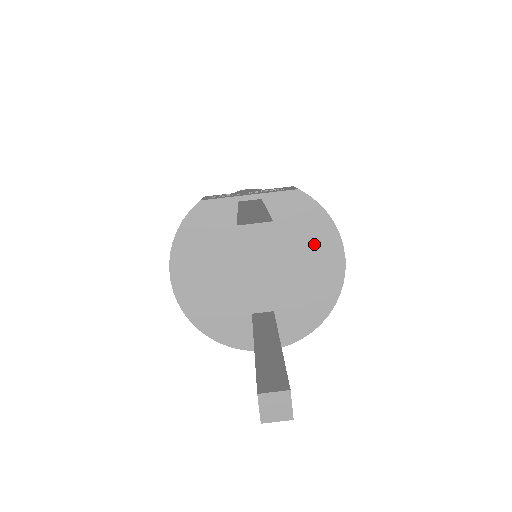
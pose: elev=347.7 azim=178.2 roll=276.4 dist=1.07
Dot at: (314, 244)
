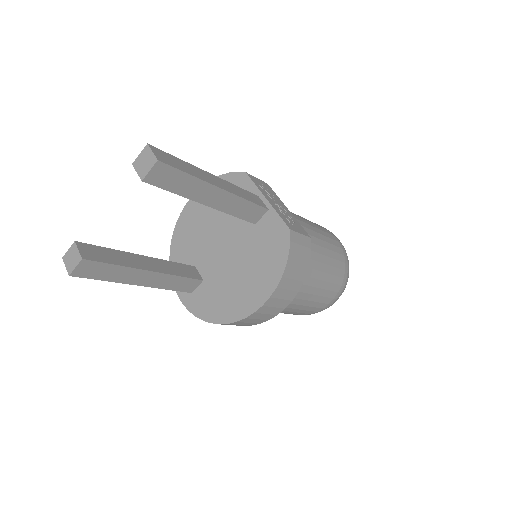
Dot at: (260, 273)
